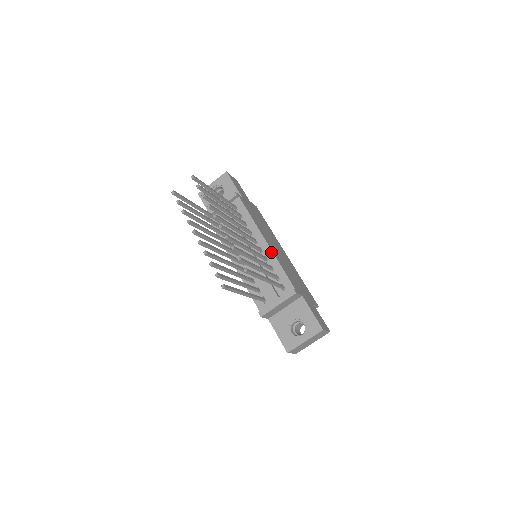
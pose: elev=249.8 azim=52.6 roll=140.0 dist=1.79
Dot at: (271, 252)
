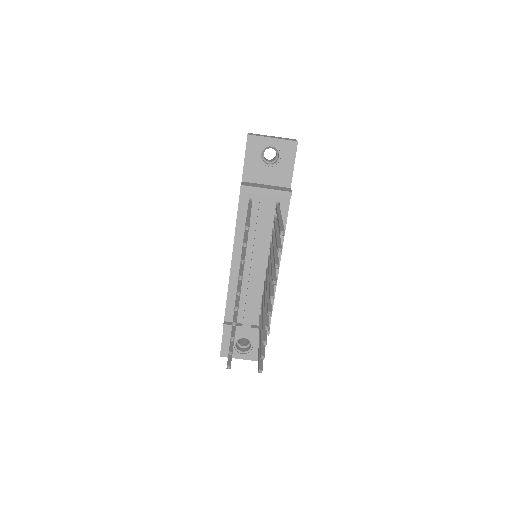
Dot at: occluded
